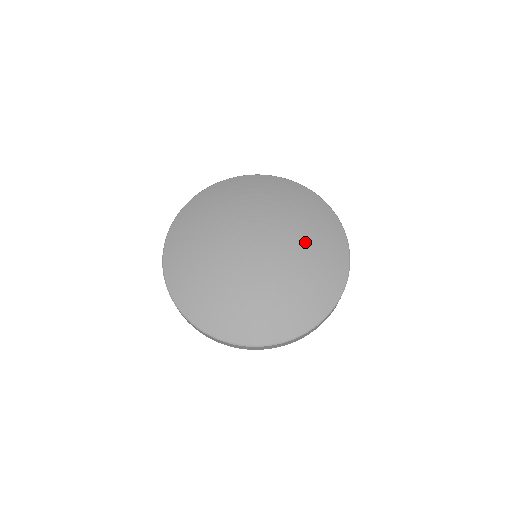
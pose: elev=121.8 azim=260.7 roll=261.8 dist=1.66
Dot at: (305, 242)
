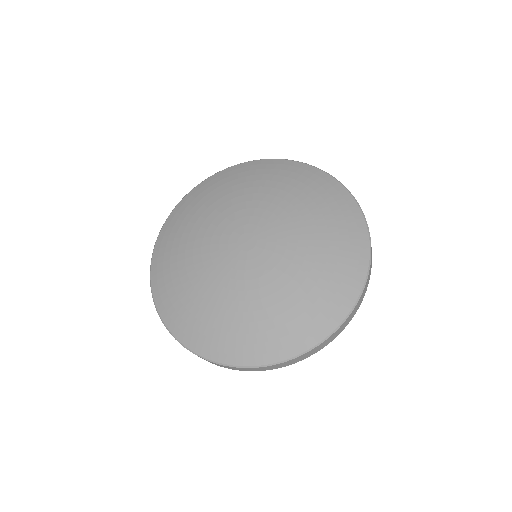
Dot at: (299, 271)
